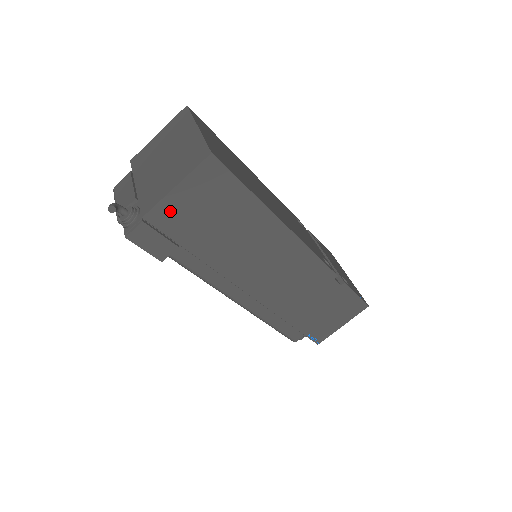
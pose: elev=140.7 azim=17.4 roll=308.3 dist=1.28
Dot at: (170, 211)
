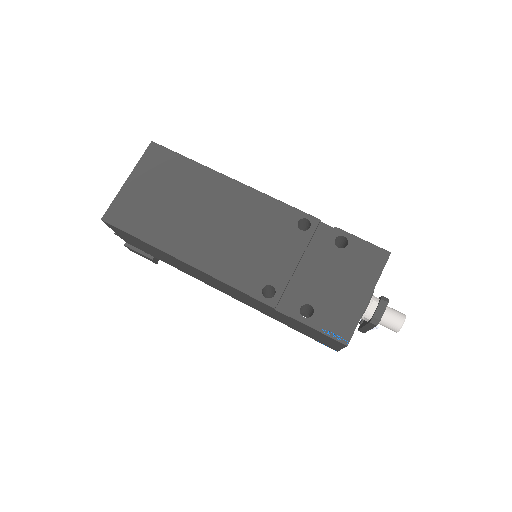
Dot at: (129, 241)
